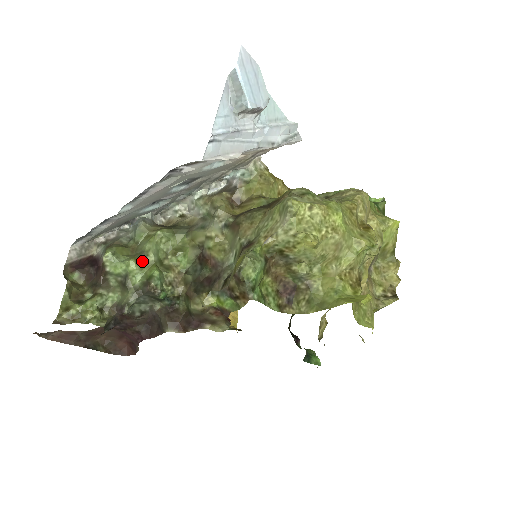
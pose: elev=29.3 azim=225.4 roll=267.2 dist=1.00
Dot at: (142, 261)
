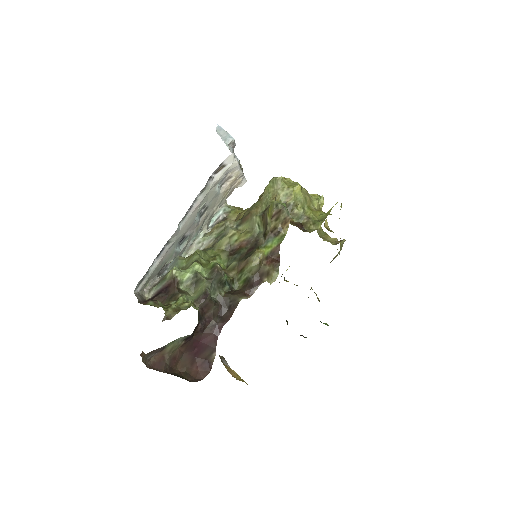
Dot at: (200, 263)
